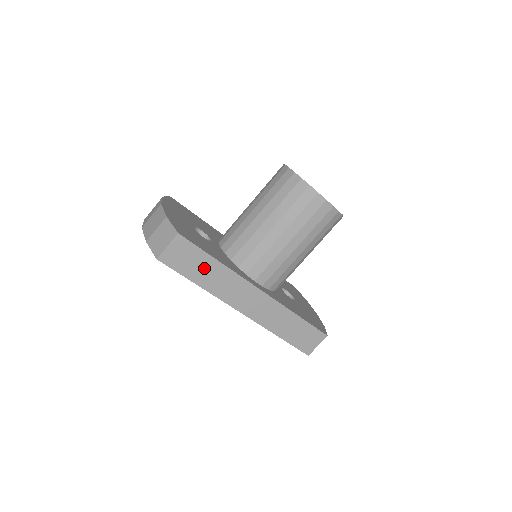
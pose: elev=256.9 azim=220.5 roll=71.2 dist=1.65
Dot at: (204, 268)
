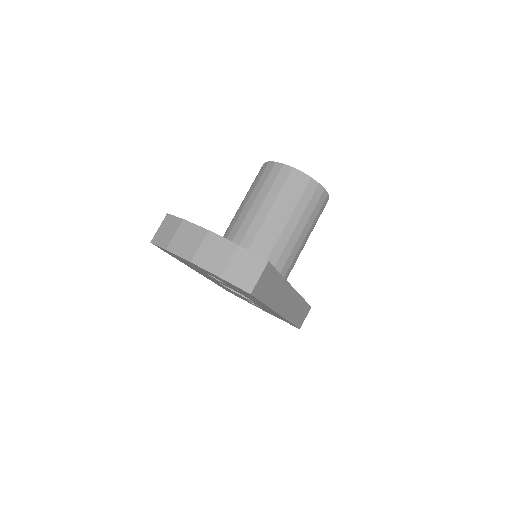
Dot at: (273, 287)
